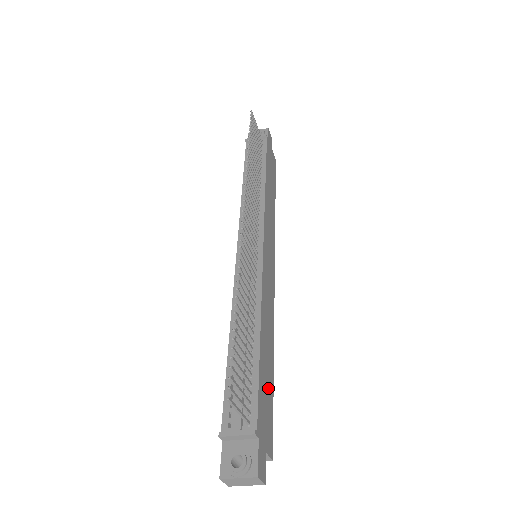
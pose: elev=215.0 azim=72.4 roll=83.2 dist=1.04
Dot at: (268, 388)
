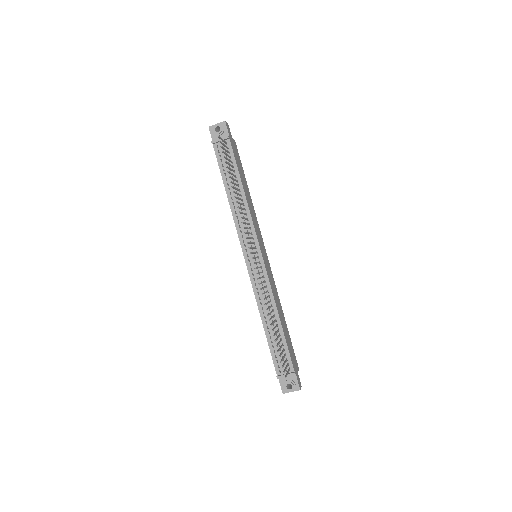
Dot at: (289, 340)
